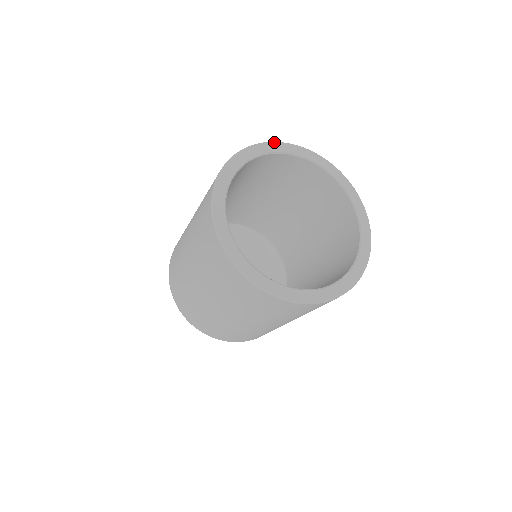
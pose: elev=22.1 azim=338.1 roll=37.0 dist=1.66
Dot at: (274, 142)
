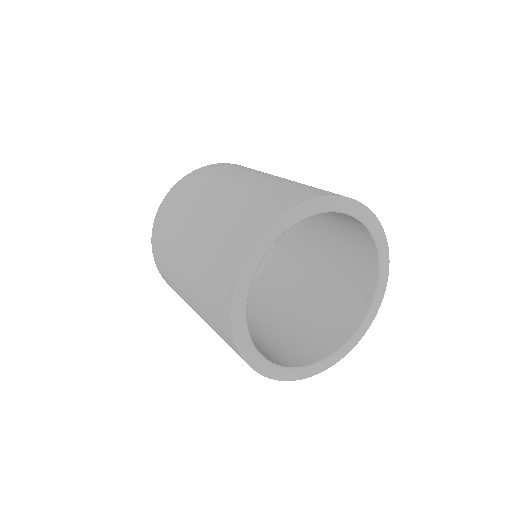
Dot at: (278, 222)
